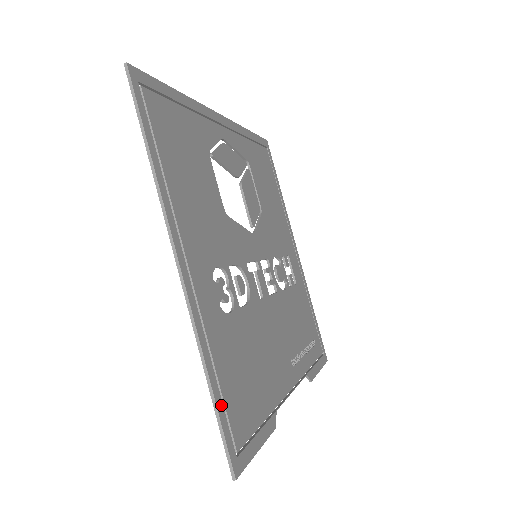
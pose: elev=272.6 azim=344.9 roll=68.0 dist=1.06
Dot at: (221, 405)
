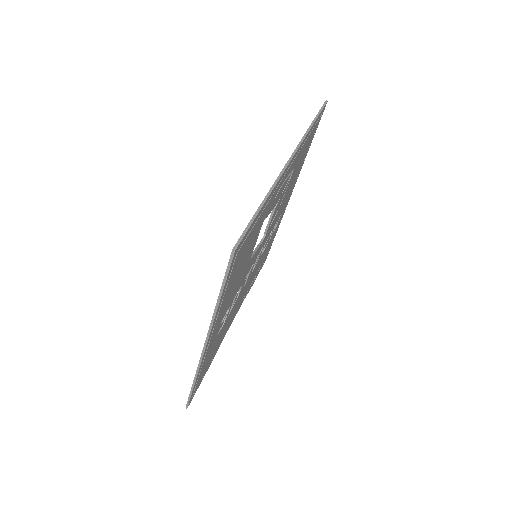
Dot at: occluded
